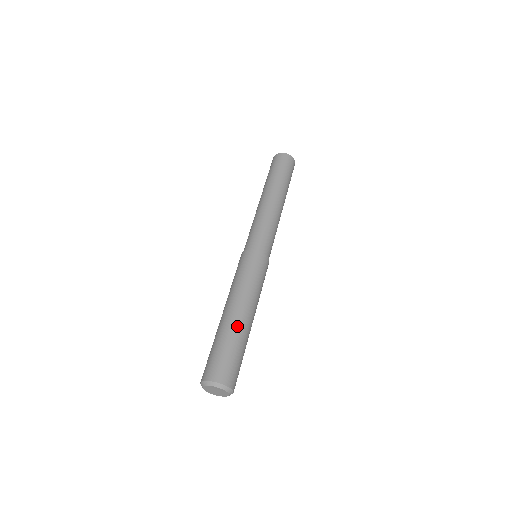
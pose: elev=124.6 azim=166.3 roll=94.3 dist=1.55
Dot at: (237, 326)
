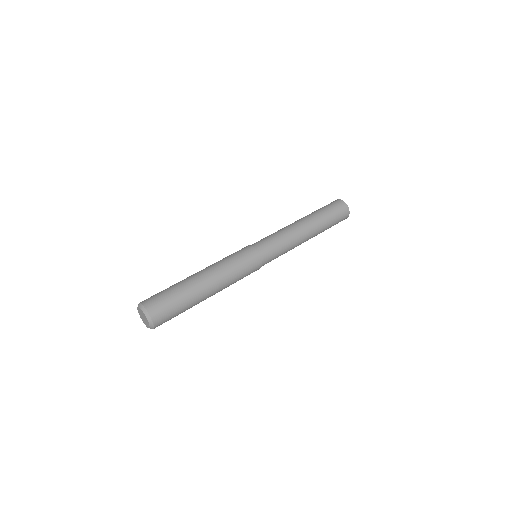
Dot at: (194, 286)
